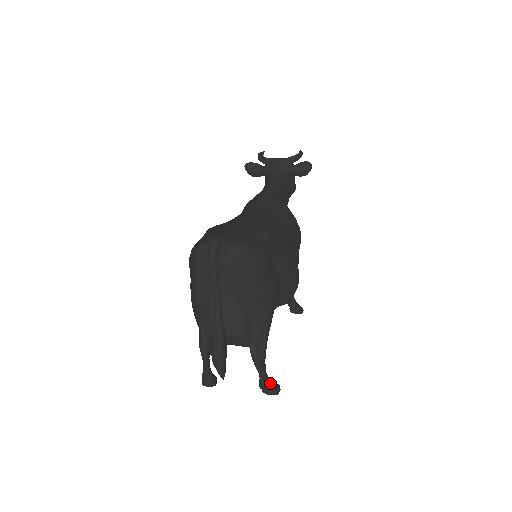
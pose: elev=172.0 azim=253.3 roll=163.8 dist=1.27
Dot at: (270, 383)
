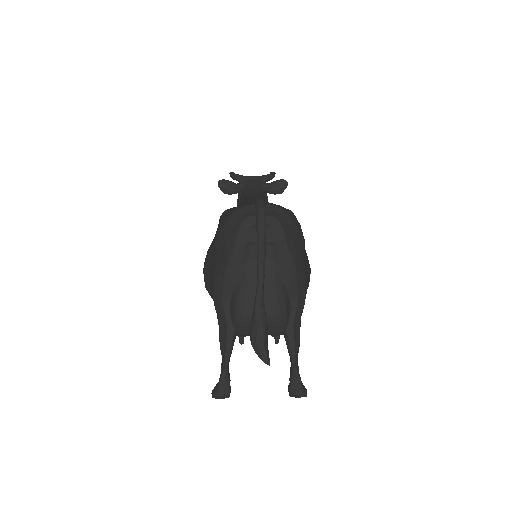
Dot at: occluded
